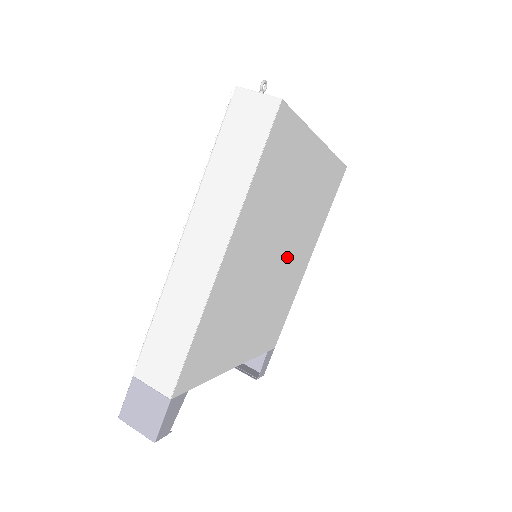
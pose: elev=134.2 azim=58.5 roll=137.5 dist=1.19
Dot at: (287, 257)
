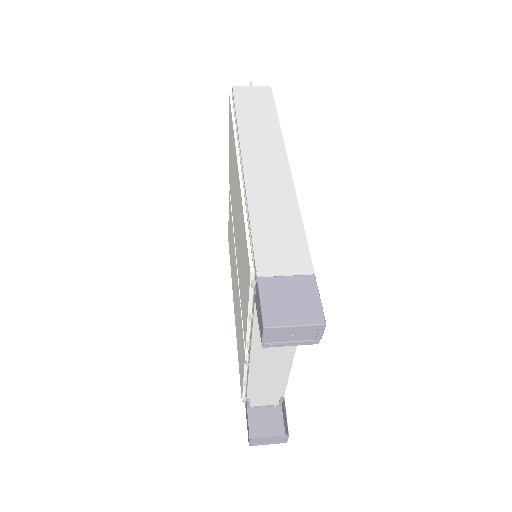
Dot at: occluded
